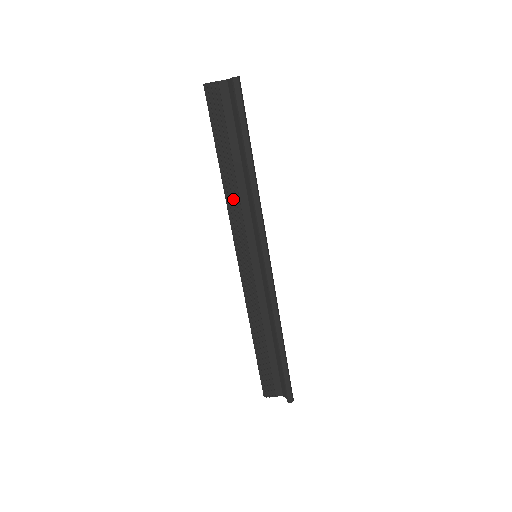
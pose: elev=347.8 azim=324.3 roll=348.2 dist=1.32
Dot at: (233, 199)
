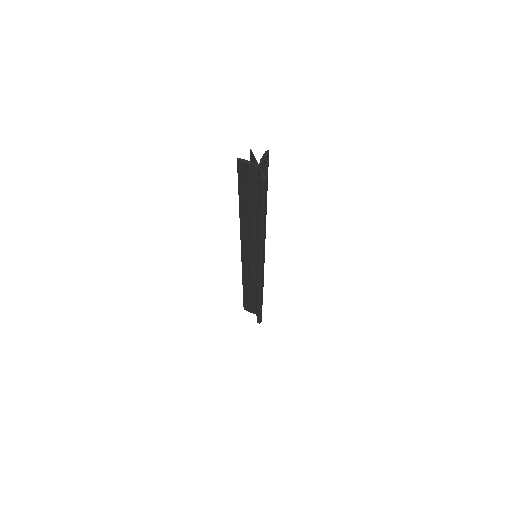
Dot at: (246, 227)
